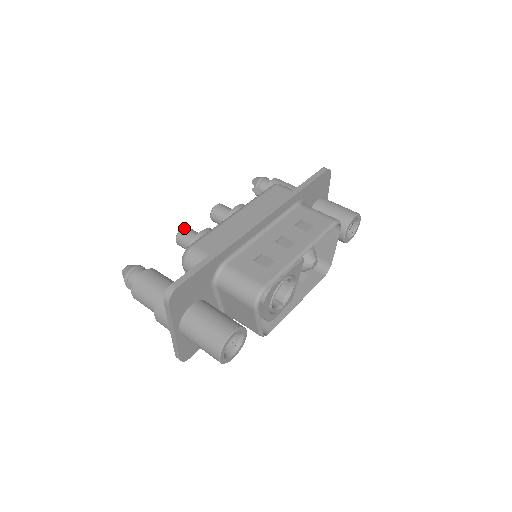
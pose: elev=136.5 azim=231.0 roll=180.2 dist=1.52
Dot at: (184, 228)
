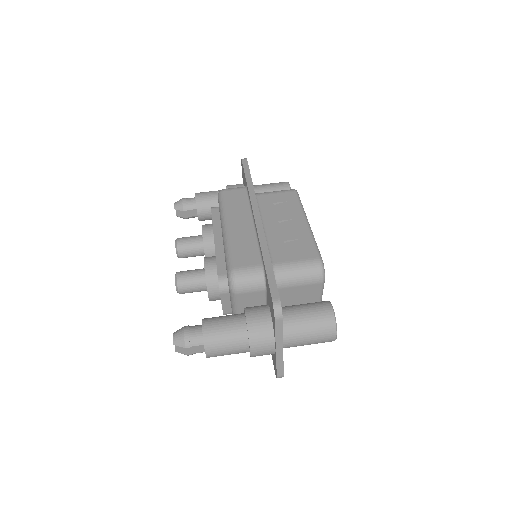
Dot at: (178, 274)
